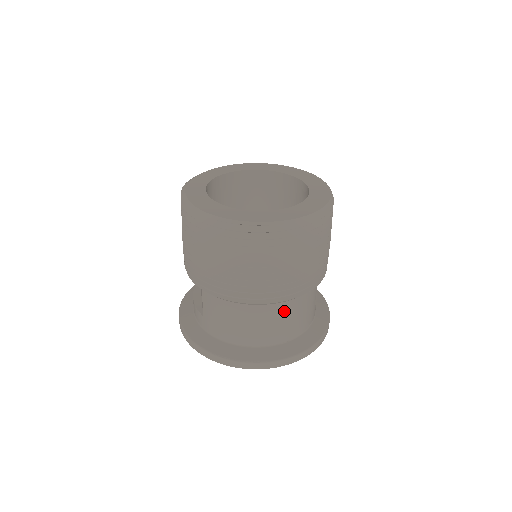
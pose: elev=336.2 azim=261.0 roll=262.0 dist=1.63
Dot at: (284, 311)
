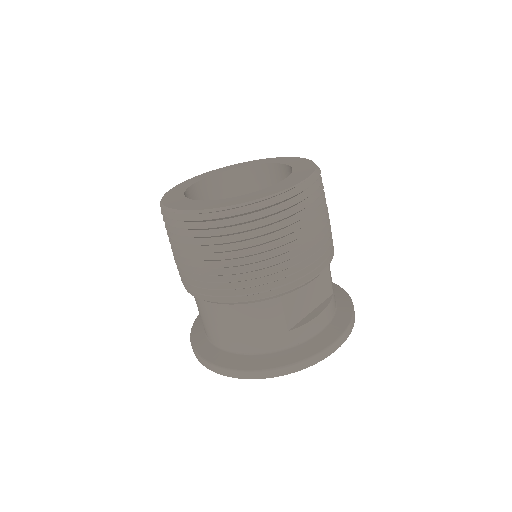
Dot at: (225, 315)
